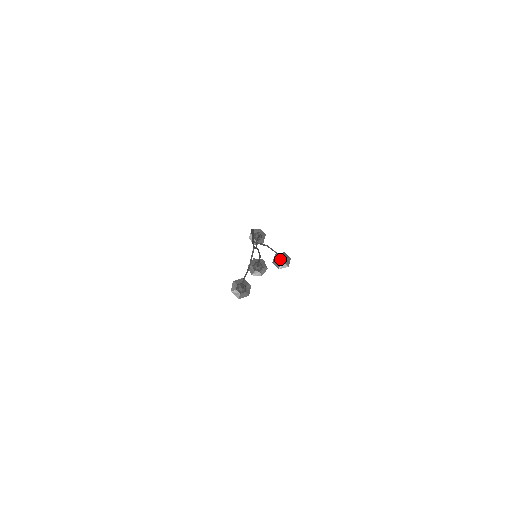
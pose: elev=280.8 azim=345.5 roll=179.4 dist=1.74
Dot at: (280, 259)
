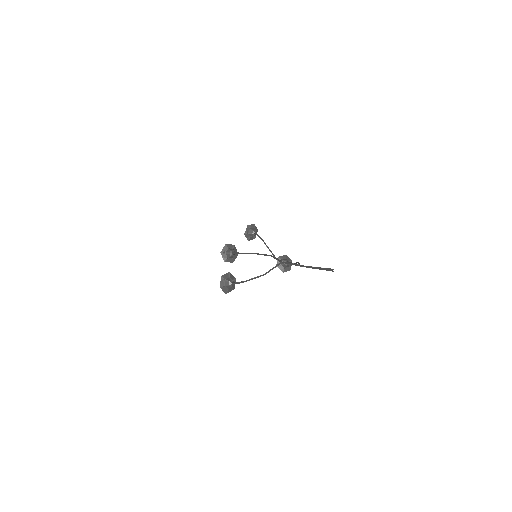
Dot at: (286, 264)
